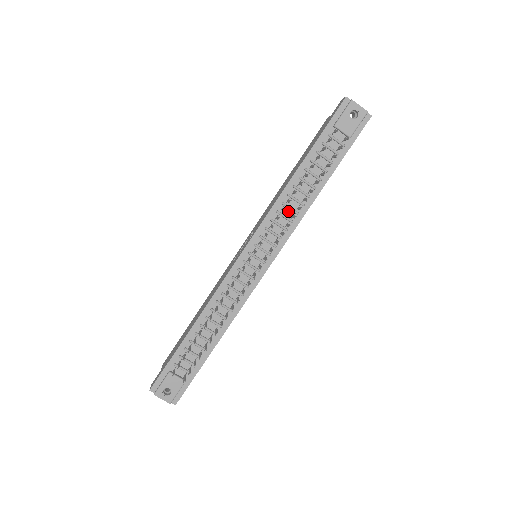
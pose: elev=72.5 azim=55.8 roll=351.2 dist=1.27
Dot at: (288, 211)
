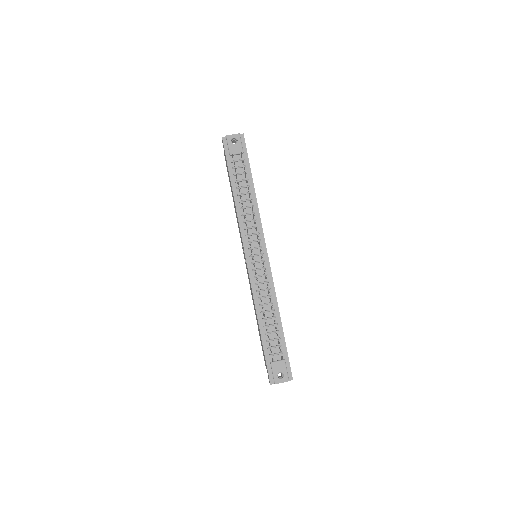
Dot at: (249, 216)
